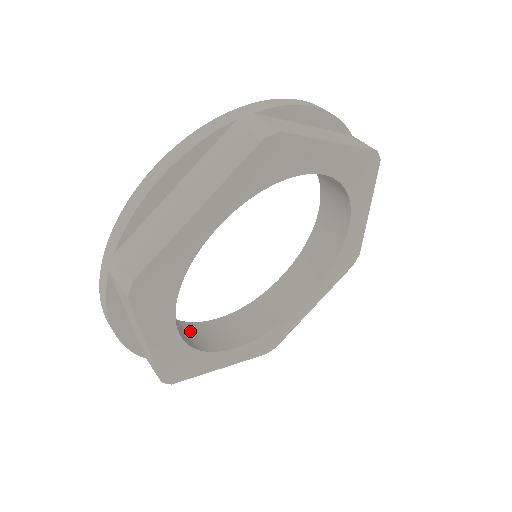
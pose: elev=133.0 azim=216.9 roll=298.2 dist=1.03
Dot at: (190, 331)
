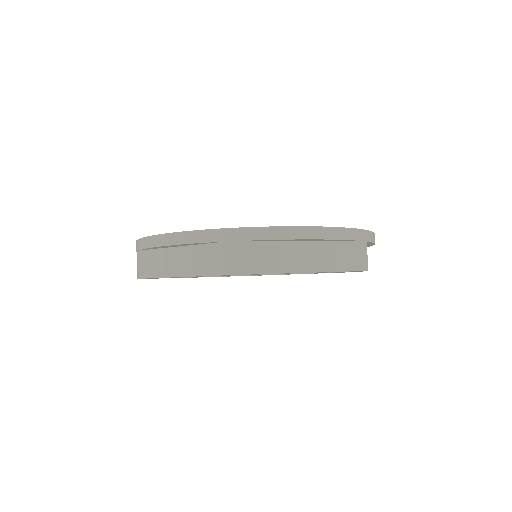
Dot at: occluded
